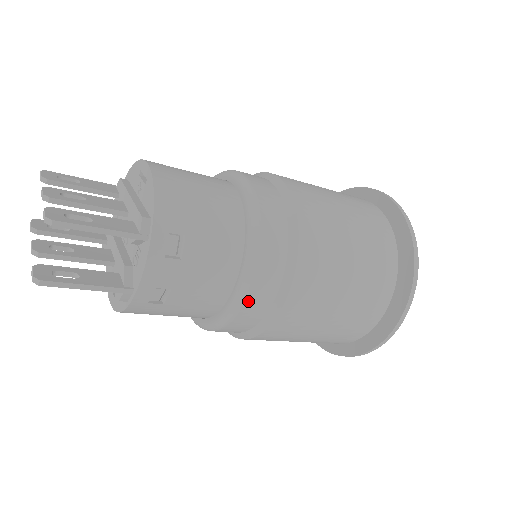
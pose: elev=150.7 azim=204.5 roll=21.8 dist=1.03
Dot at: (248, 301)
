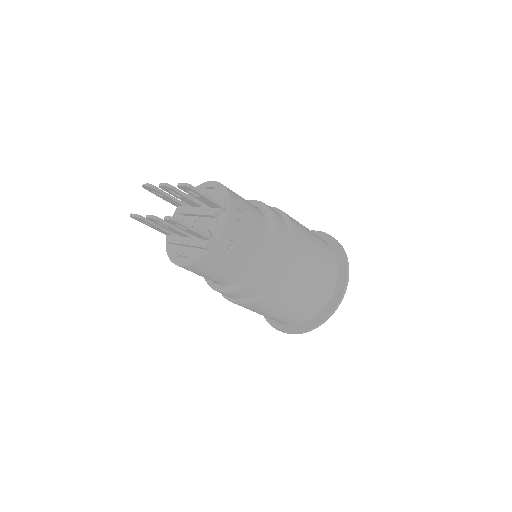
Dot at: (272, 258)
